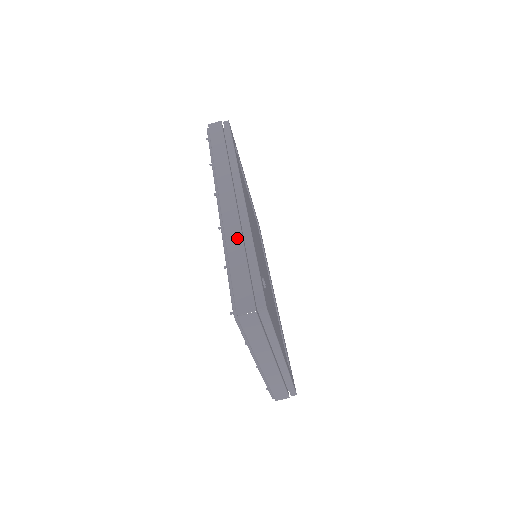
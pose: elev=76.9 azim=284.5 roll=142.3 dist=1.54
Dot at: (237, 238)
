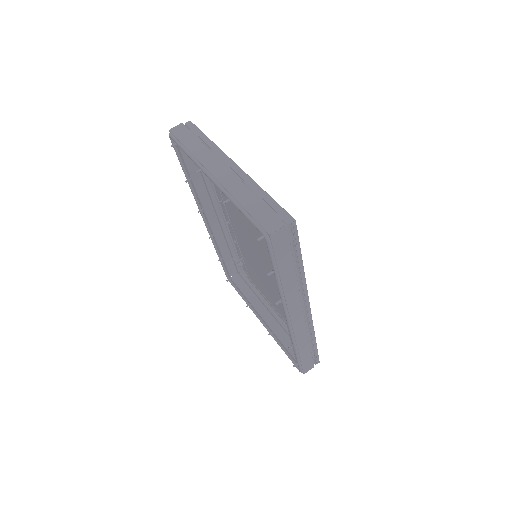
Dot at: (200, 182)
